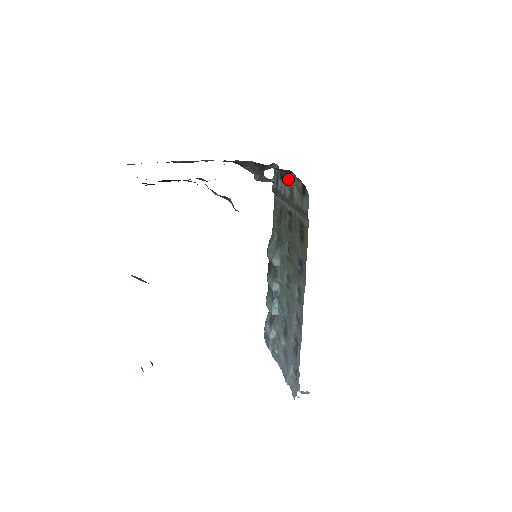
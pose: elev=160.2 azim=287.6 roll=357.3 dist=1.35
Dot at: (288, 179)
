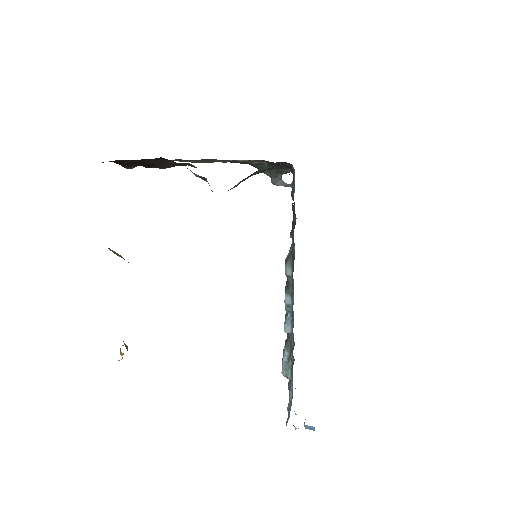
Dot at: occluded
